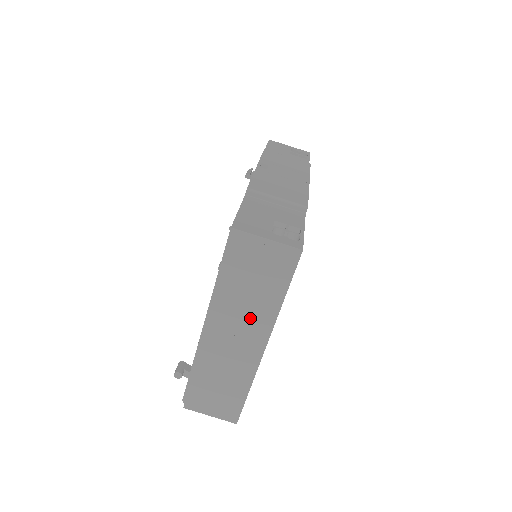
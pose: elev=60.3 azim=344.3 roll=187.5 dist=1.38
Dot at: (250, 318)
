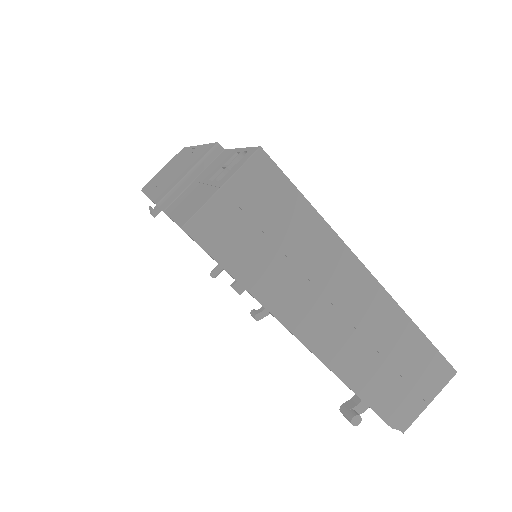
Dot at: (322, 273)
